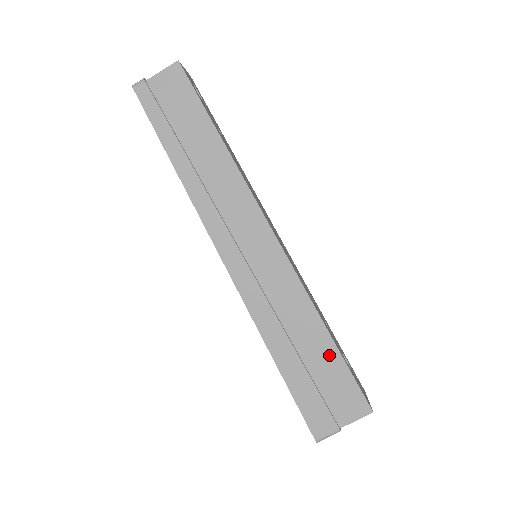
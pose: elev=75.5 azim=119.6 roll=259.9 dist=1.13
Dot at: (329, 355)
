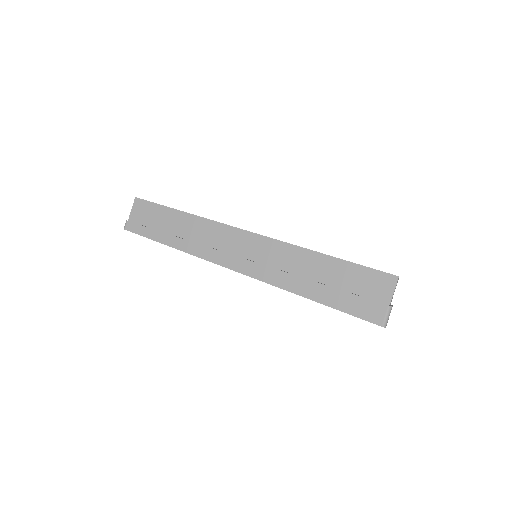
Dot at: (339, 267)
